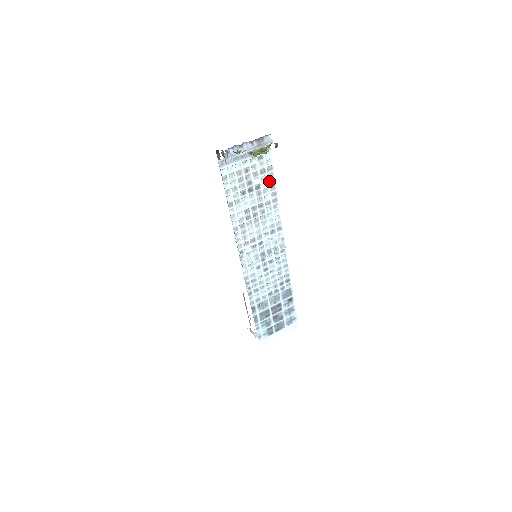
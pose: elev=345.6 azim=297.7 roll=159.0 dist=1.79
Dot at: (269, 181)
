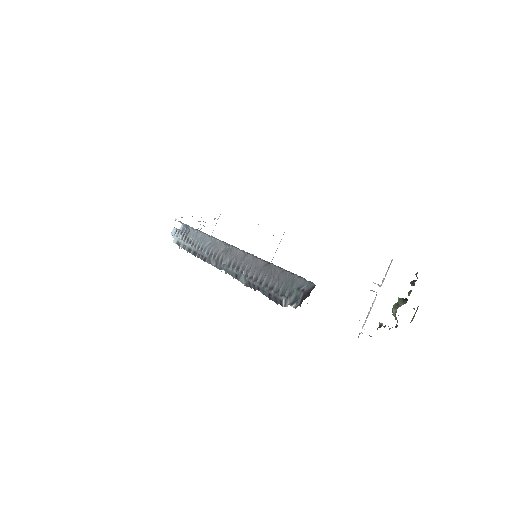
Dot at: occluded
